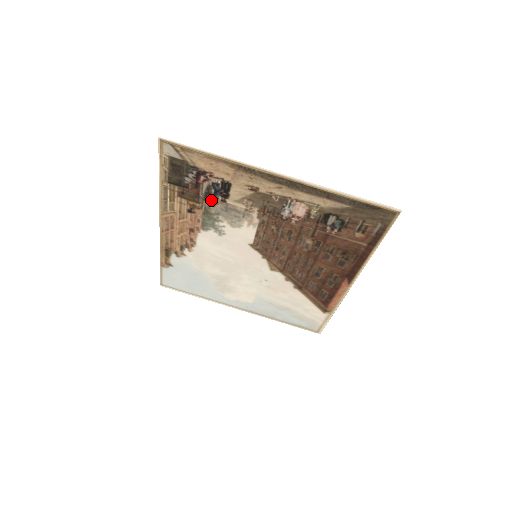
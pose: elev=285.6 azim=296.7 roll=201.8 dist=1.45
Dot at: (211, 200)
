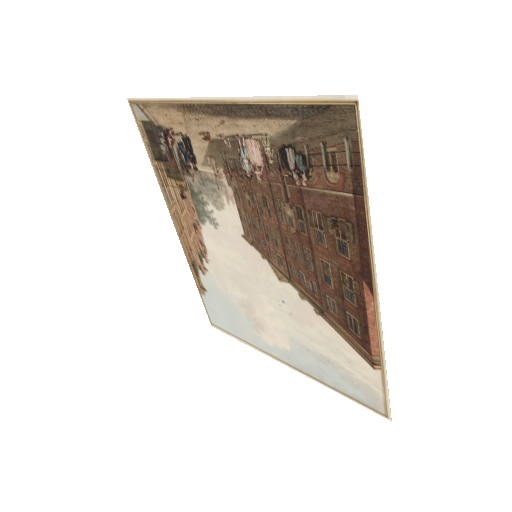
Dot at: (188, 172)
